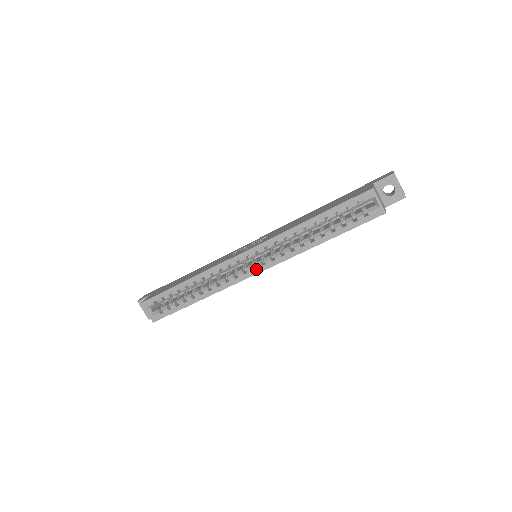
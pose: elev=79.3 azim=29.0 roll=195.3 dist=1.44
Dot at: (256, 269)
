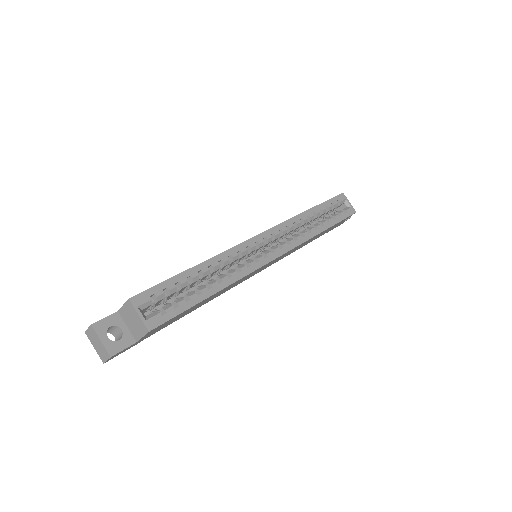
Dot at: (275, 252)
